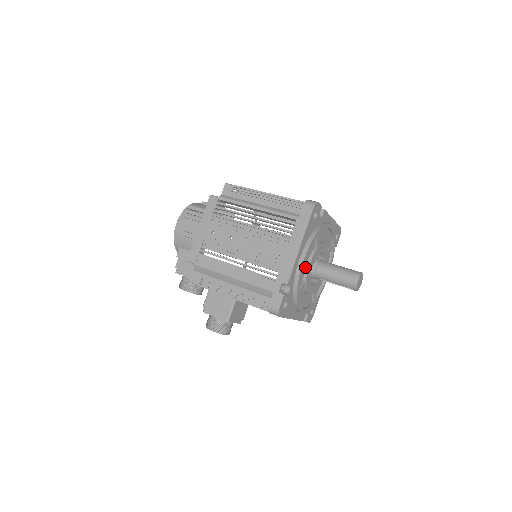
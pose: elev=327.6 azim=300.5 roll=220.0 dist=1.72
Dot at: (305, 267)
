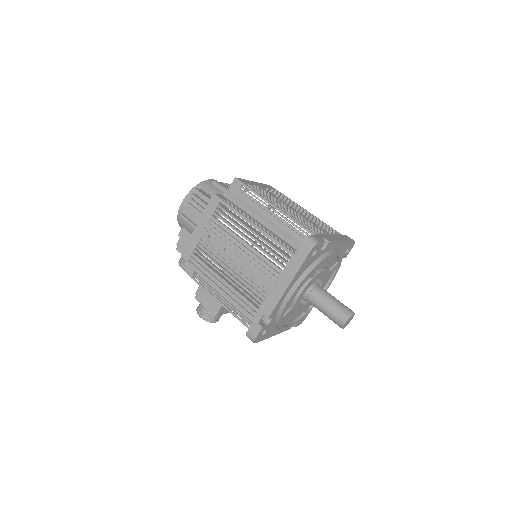
Dot at: (295, 296)
